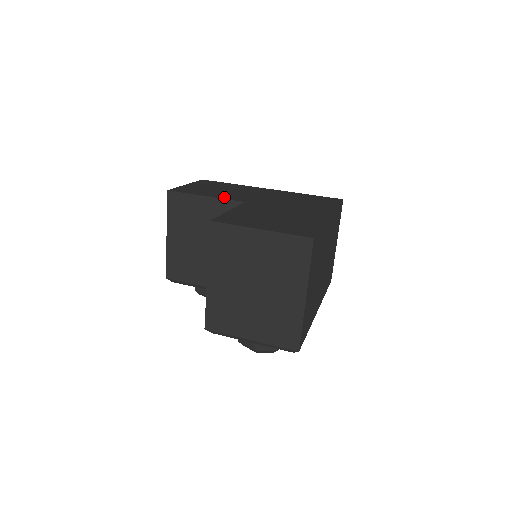
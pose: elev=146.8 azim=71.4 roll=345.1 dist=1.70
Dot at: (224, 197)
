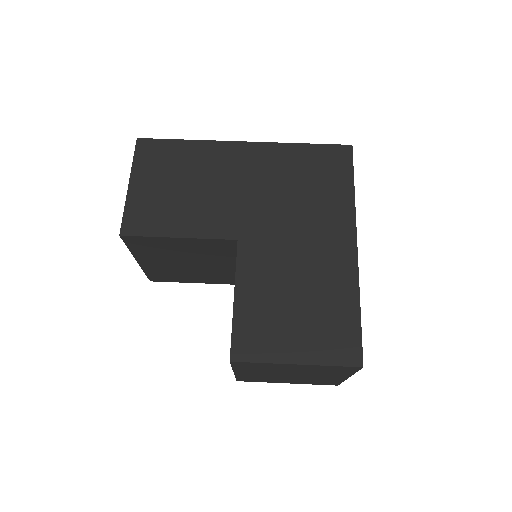
Dot at: (204, 231)
